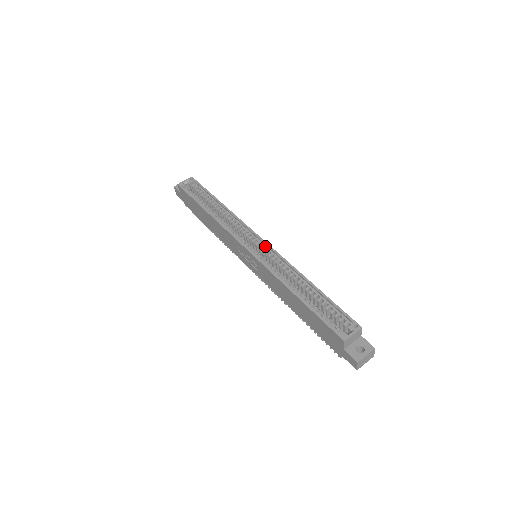
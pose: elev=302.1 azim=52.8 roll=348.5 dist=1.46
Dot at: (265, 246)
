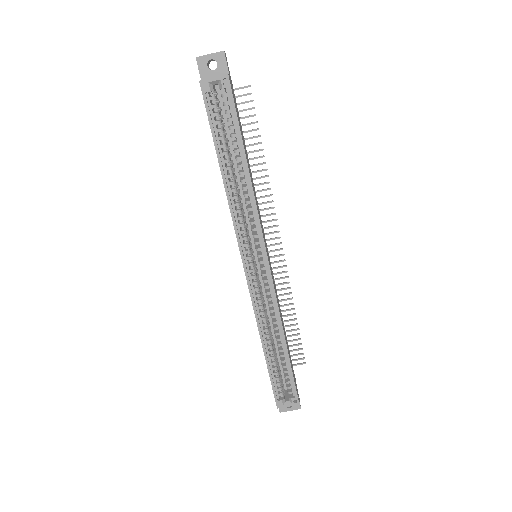
Dot at: (267, 273)
